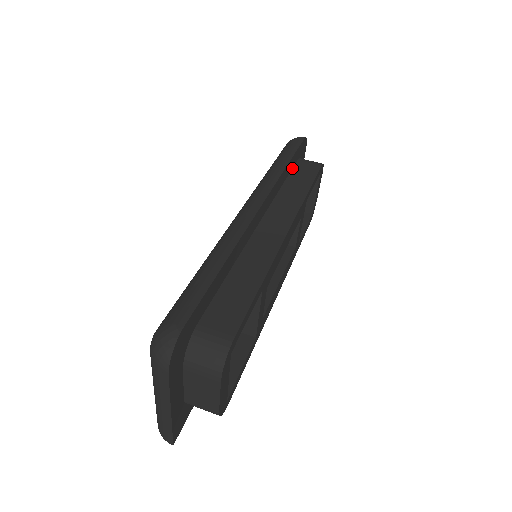
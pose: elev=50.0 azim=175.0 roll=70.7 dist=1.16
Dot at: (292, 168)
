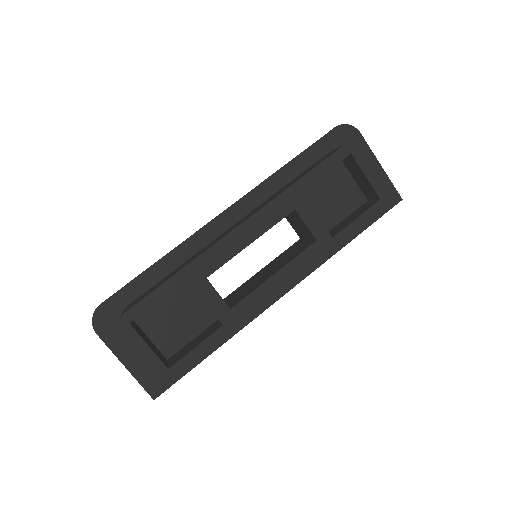
Dot at: (314, 163)
